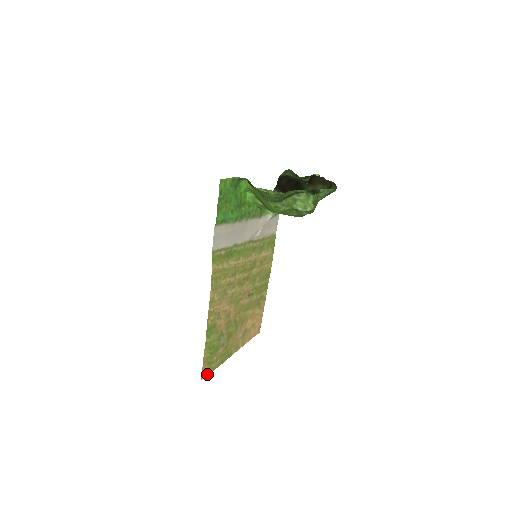
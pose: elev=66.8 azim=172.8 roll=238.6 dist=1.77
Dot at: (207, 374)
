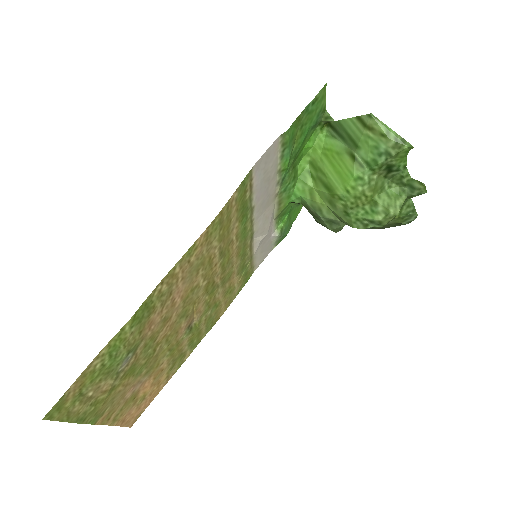
Dot at: (56, 416)
